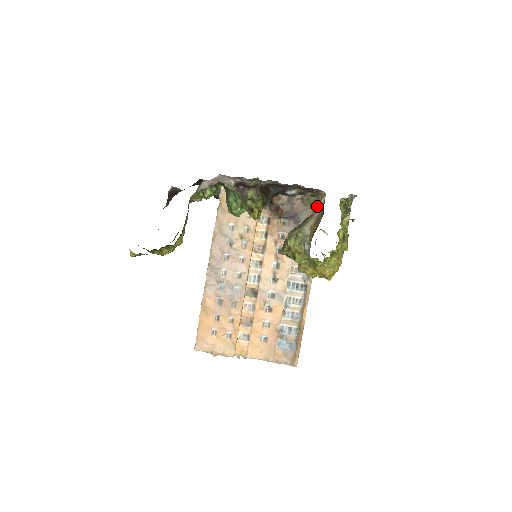
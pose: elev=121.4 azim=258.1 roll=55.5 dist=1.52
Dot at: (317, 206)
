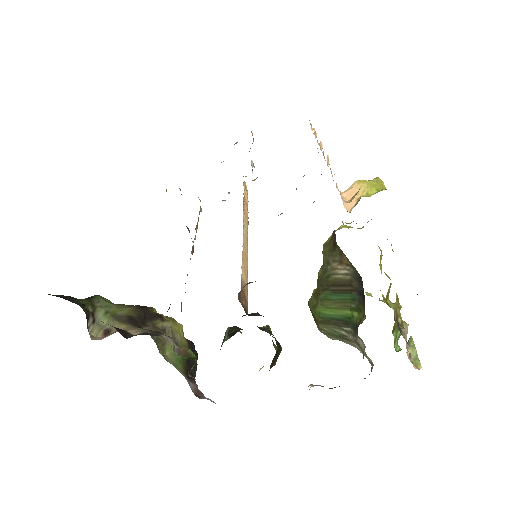
Dot at: (359, 350)
